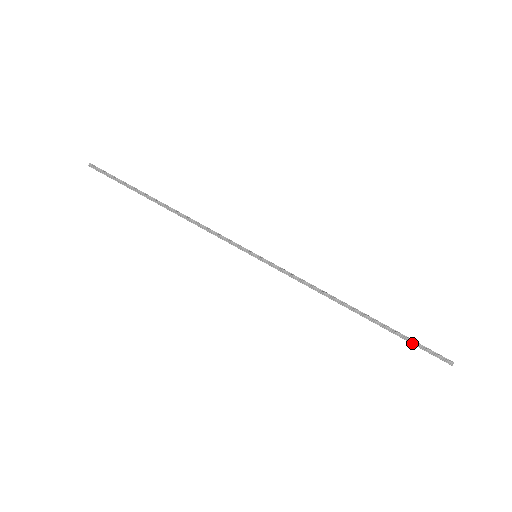
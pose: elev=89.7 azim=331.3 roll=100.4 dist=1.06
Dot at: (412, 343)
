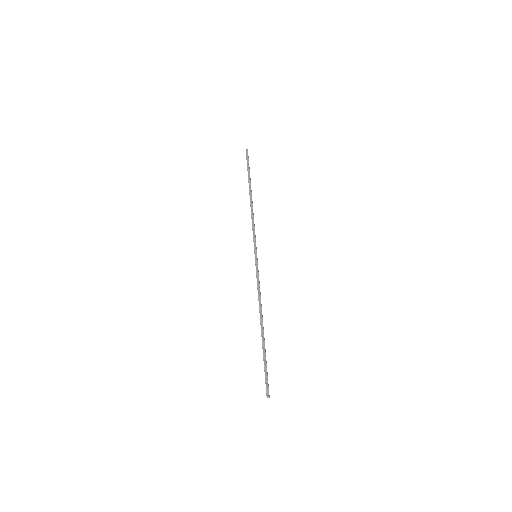
Dot at: (265, 367)
